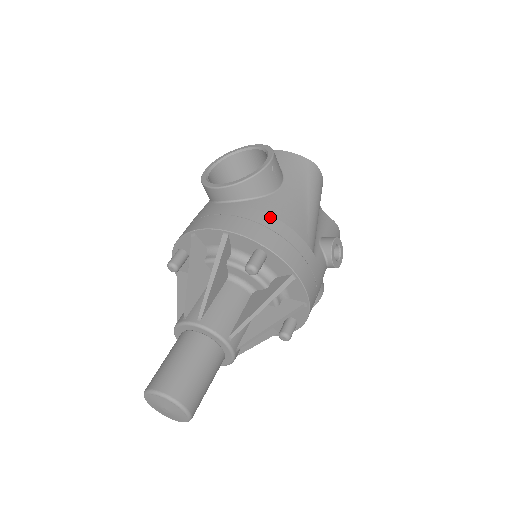
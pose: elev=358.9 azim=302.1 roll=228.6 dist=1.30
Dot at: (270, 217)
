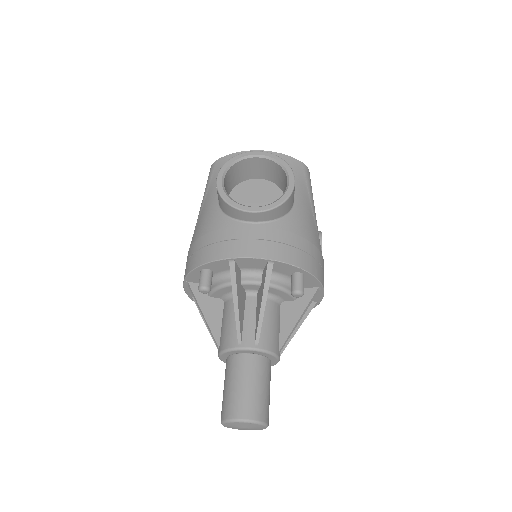
Dot at: (300, 238)
